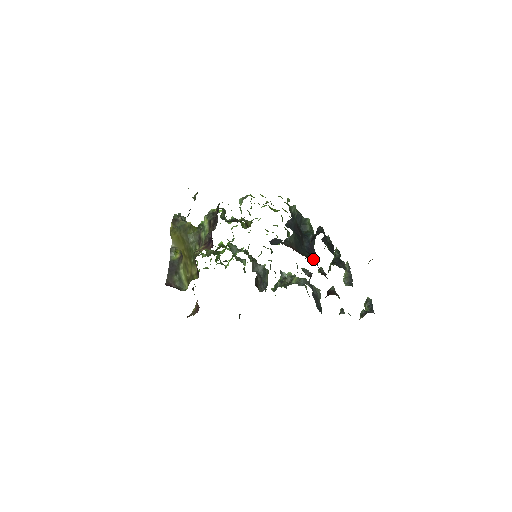
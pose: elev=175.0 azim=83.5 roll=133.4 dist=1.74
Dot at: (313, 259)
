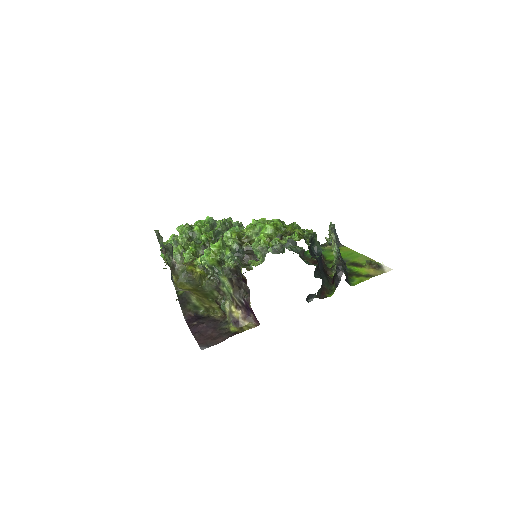
Dot at: (324, 271)
